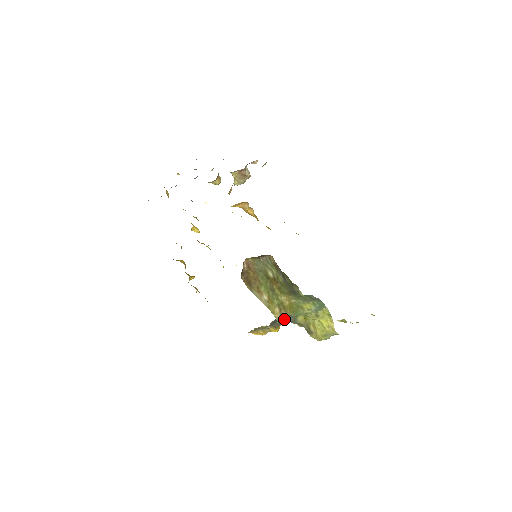
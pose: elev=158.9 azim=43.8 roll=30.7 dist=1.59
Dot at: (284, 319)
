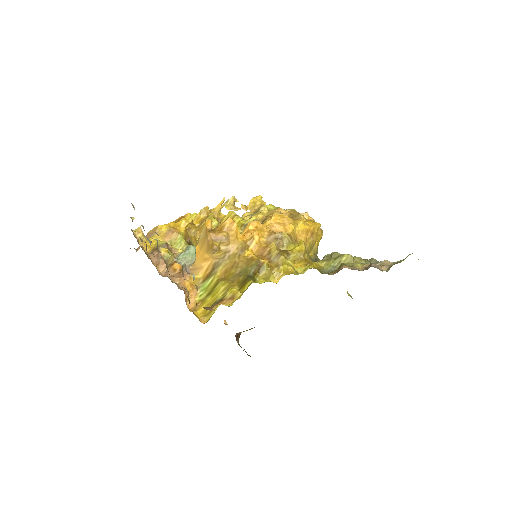
Dot at: occluded
